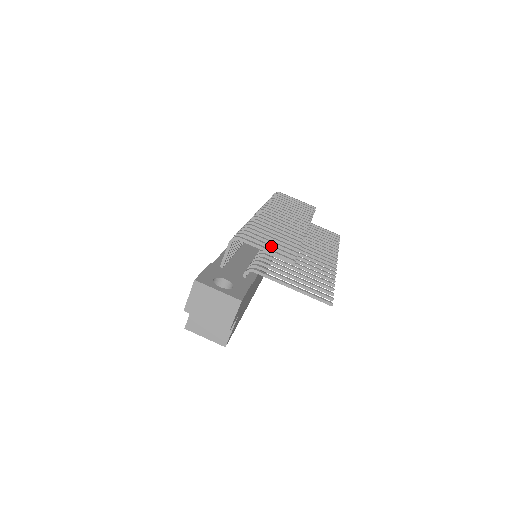
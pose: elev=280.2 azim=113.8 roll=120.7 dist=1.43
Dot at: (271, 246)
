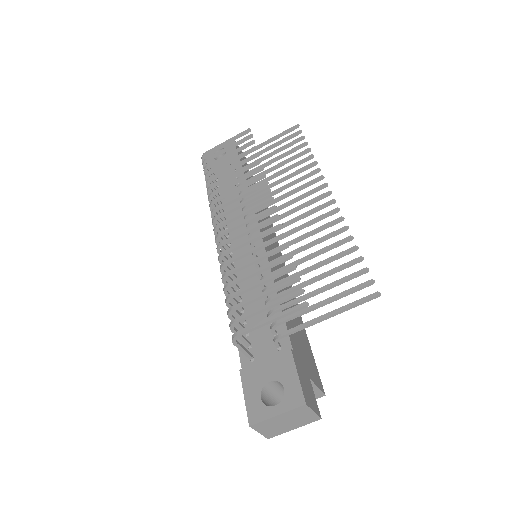
Dot at: (270, 306)
